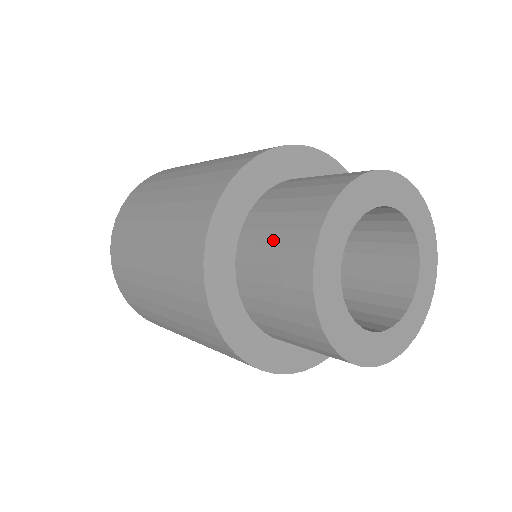
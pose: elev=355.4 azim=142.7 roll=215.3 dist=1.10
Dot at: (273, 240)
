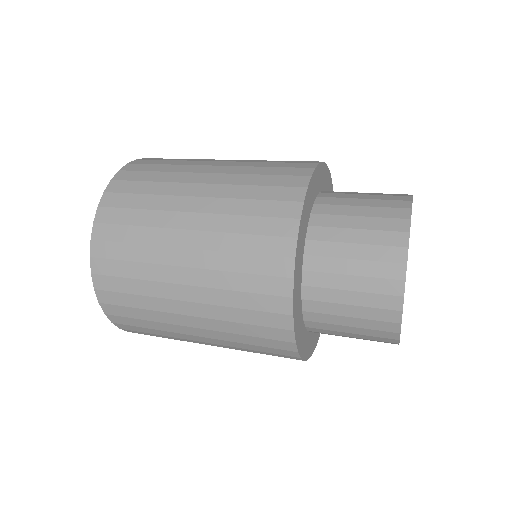
Dot at: (352, 270)
